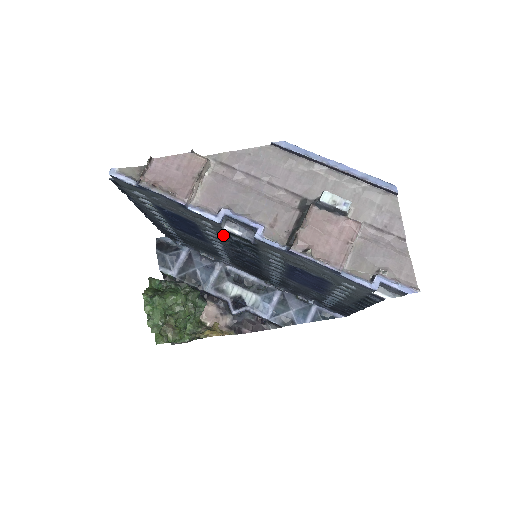
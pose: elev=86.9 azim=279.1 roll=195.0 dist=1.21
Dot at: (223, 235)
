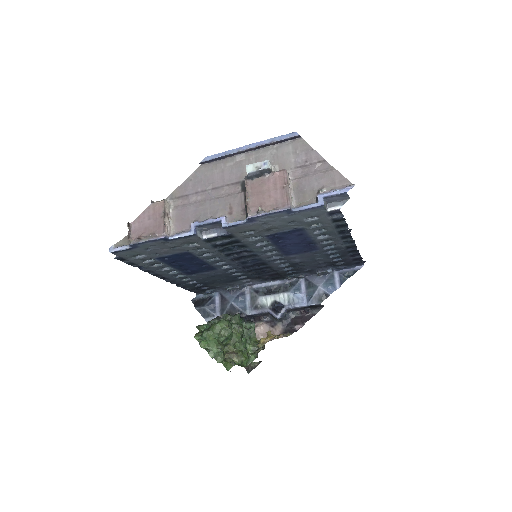
Dot at: (211, 247)
